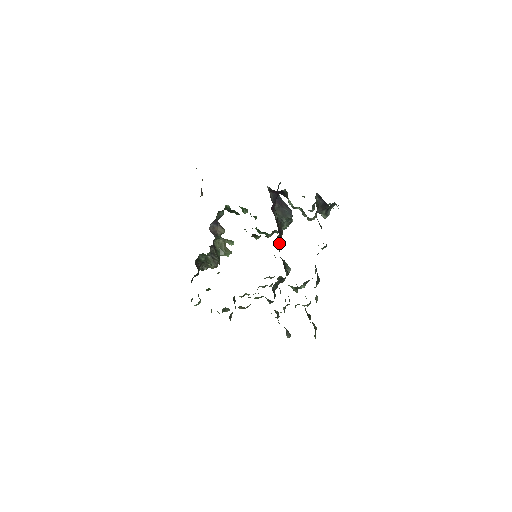
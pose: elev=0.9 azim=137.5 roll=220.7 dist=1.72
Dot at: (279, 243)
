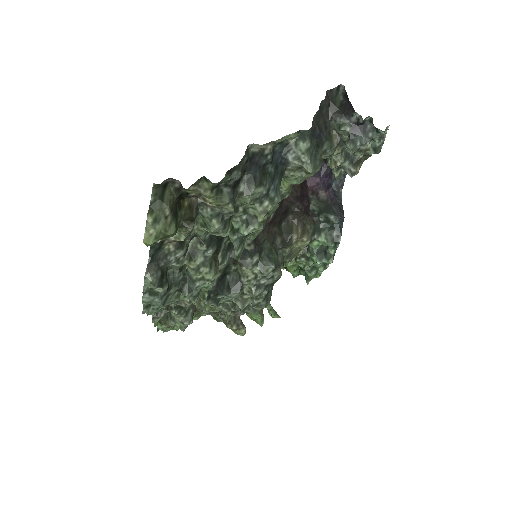
Dot at: (289, 230)
